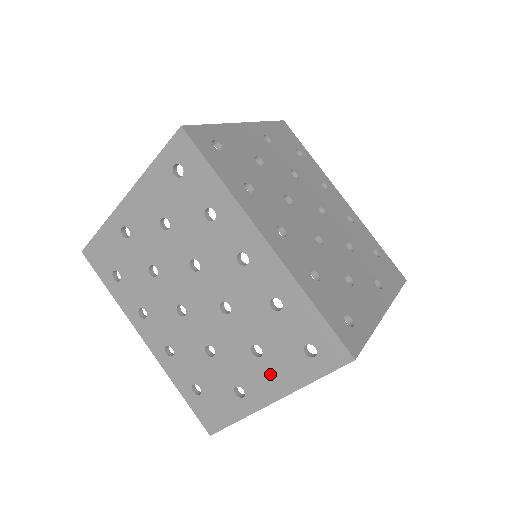
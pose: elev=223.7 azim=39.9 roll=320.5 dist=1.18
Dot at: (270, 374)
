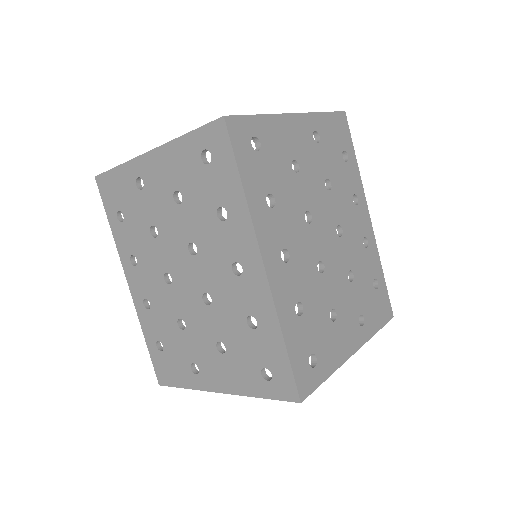
Dot at: (225, 371)
